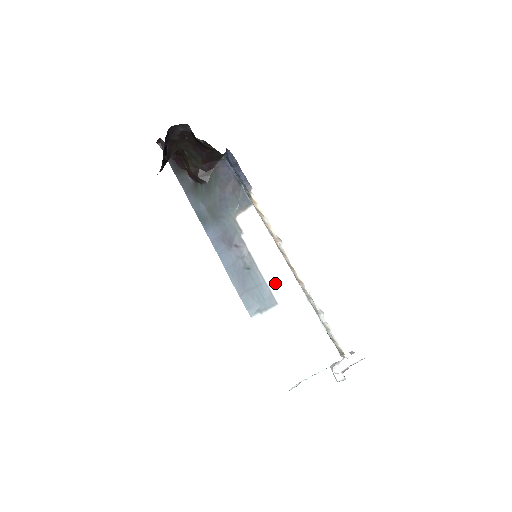
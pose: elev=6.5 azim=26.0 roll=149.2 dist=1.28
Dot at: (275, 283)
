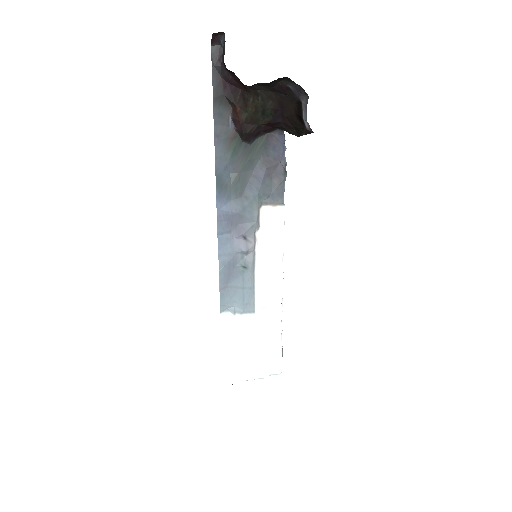
Dot at: (263, 293)
